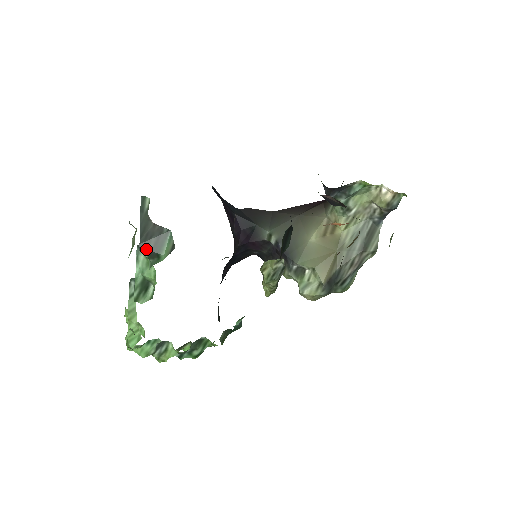
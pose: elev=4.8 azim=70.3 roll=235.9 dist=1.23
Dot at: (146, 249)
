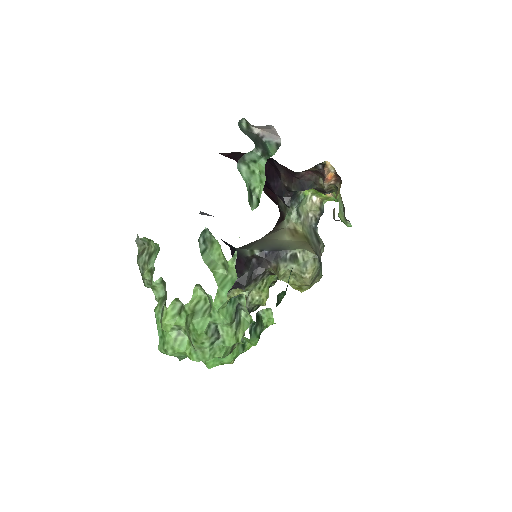
Dot at: (260, 147)
